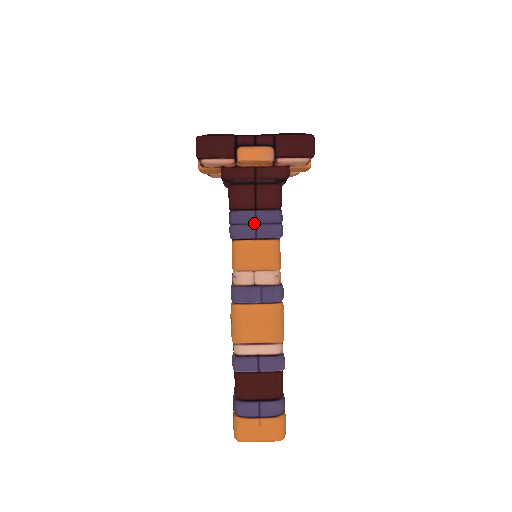
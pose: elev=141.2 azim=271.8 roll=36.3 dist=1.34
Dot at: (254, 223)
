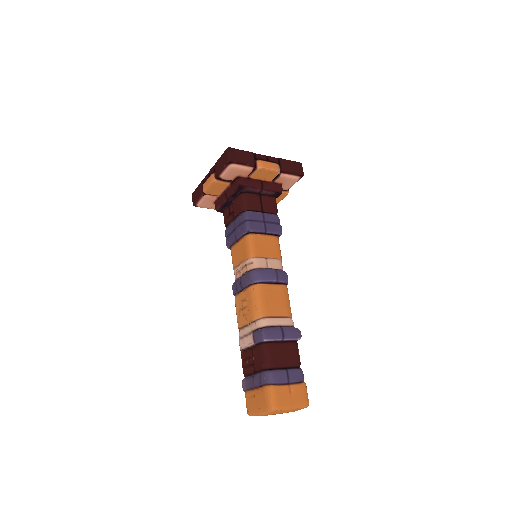
Dot at: (263, 221)
